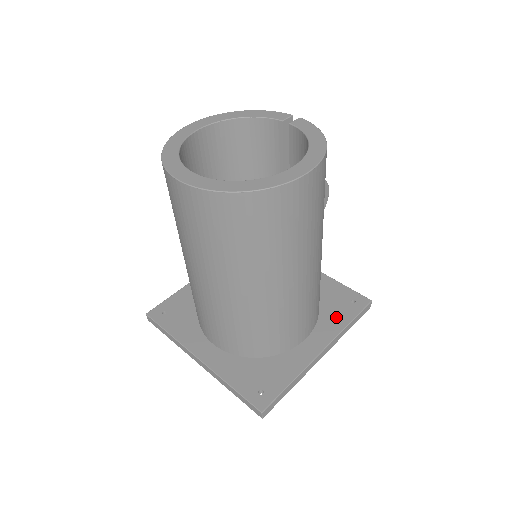
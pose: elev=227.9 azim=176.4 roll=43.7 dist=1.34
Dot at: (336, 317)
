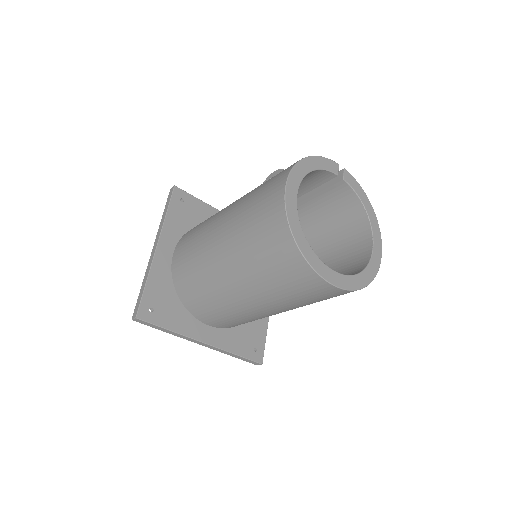
Dot at: occluded
